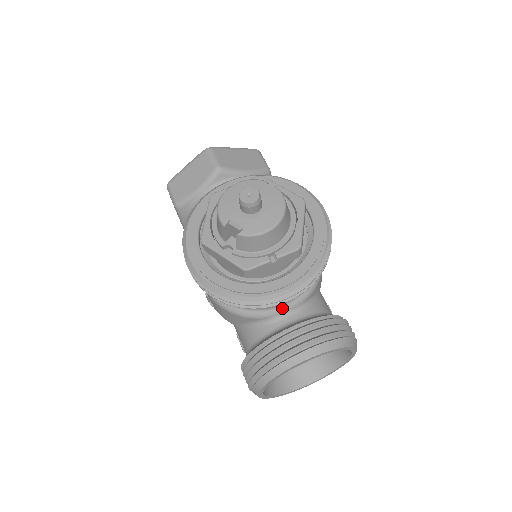
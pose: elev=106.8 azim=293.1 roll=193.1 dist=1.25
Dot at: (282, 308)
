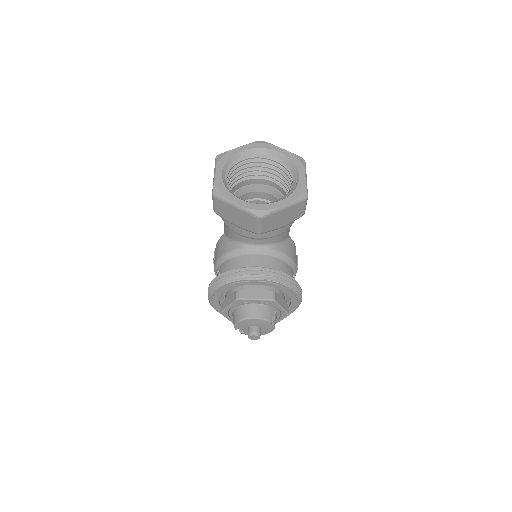
Dot at: occluded
